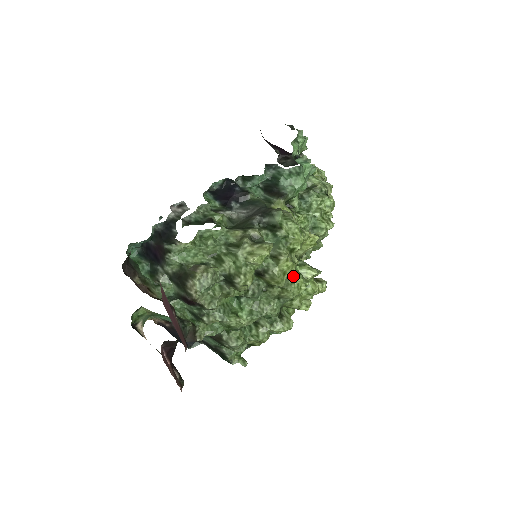
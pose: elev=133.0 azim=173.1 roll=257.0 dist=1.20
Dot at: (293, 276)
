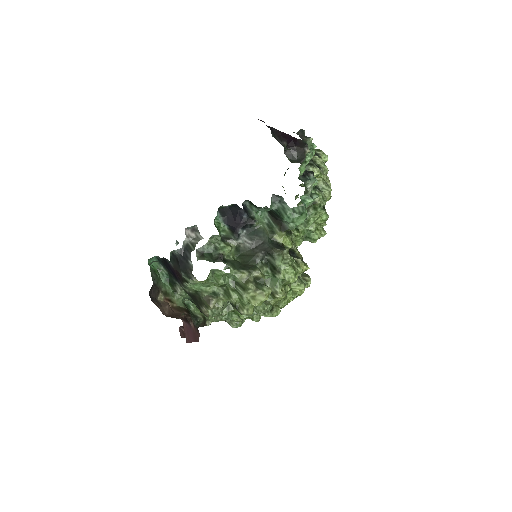
Dot at: occluded
